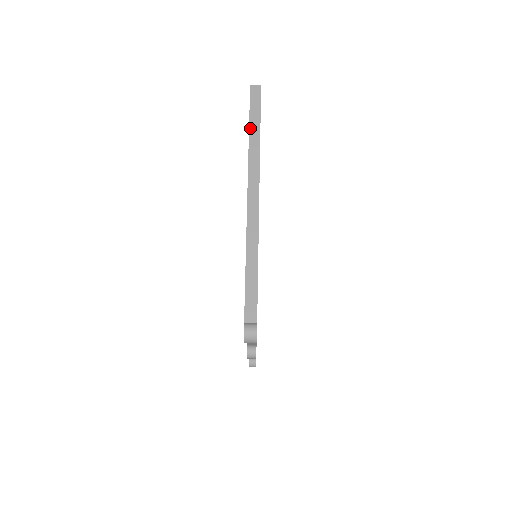
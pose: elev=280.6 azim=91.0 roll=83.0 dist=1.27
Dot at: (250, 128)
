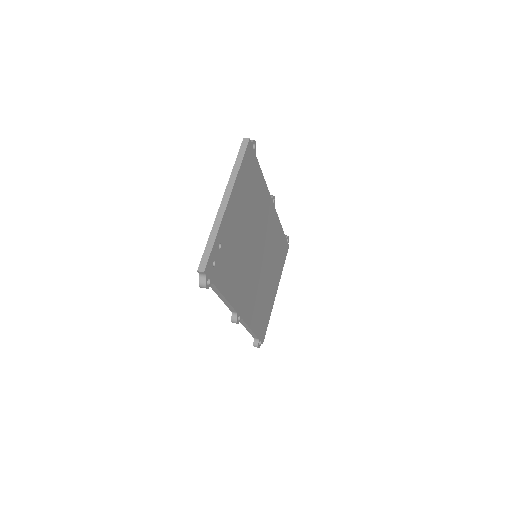
Dot at: (235, 163)
